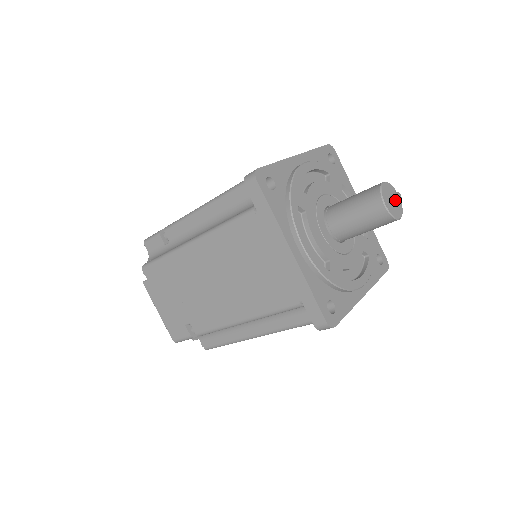
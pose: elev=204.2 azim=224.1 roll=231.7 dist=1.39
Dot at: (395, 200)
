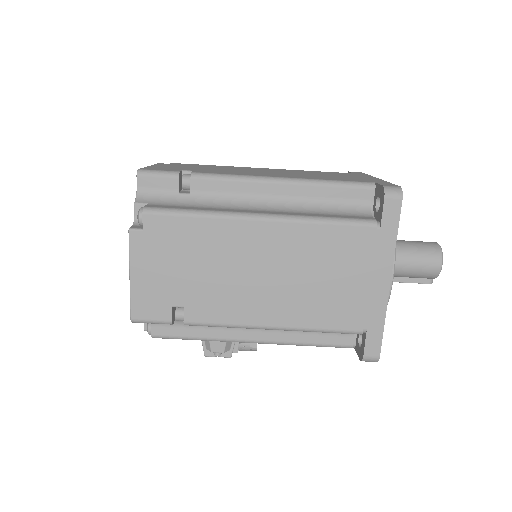
Dot at: occluded
